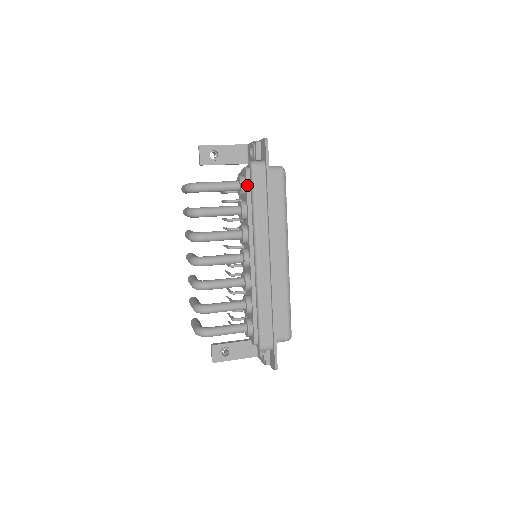
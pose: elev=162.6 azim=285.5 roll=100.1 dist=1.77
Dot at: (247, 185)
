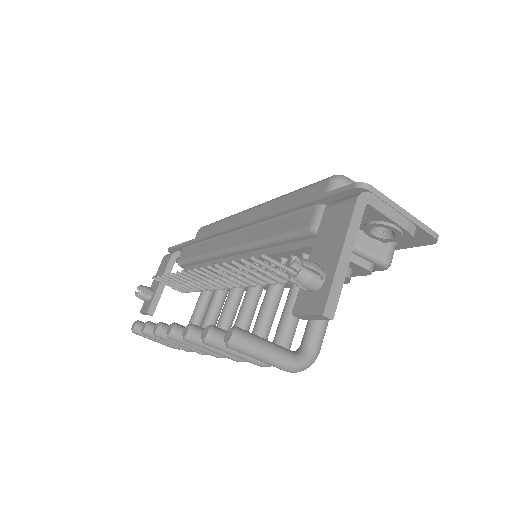
Dot at: occluded
